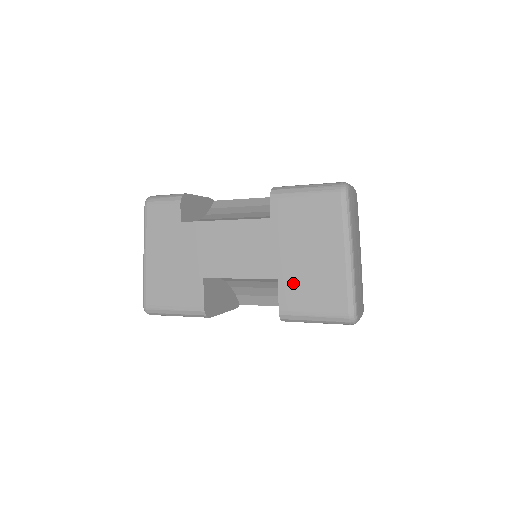
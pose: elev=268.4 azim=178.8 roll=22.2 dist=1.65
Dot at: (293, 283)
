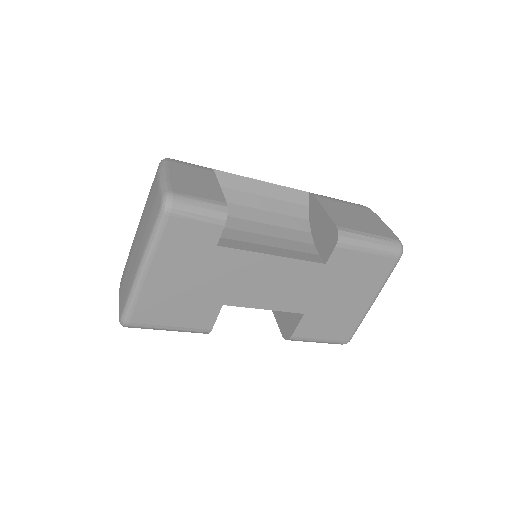
Dot at: (316, 318)
